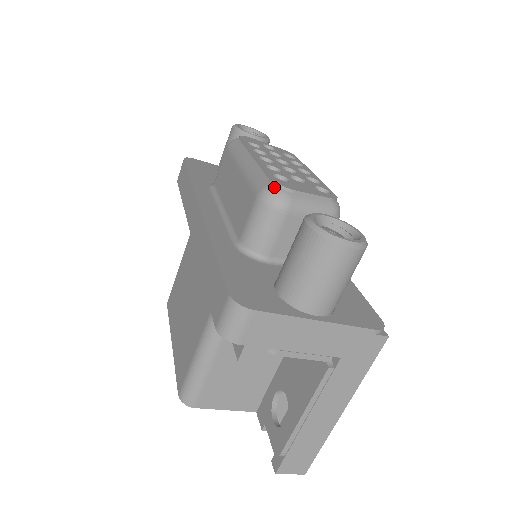
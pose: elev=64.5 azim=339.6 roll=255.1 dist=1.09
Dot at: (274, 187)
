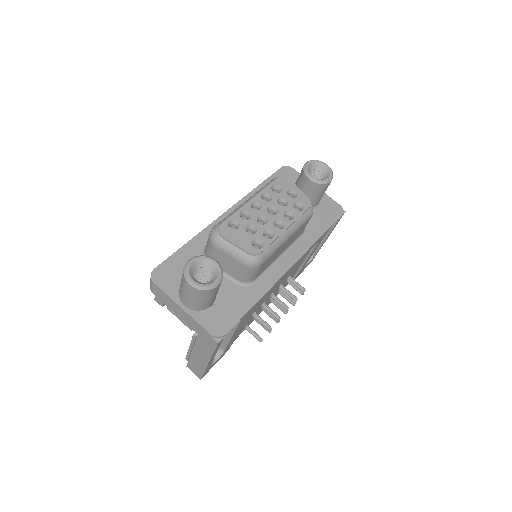
Dot at: (217, 229)
